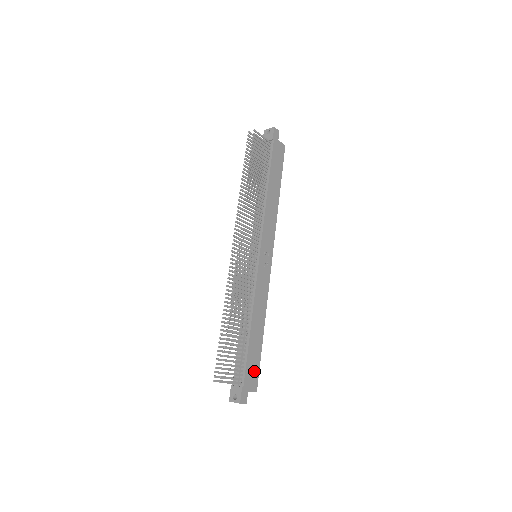
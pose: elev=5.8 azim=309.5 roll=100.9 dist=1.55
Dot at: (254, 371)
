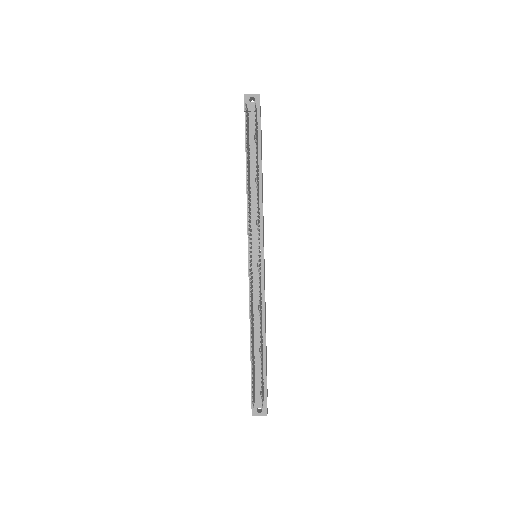
Dot at: occluded
